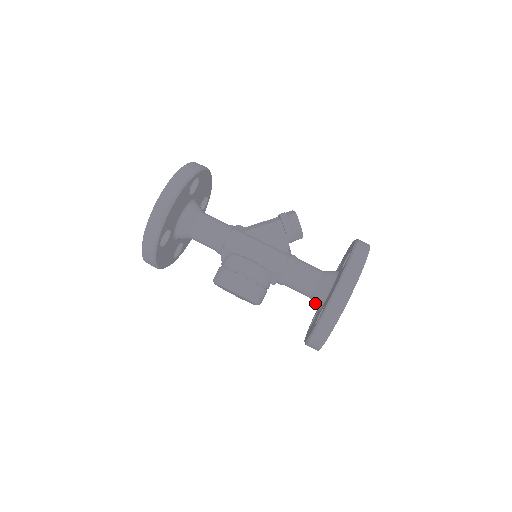
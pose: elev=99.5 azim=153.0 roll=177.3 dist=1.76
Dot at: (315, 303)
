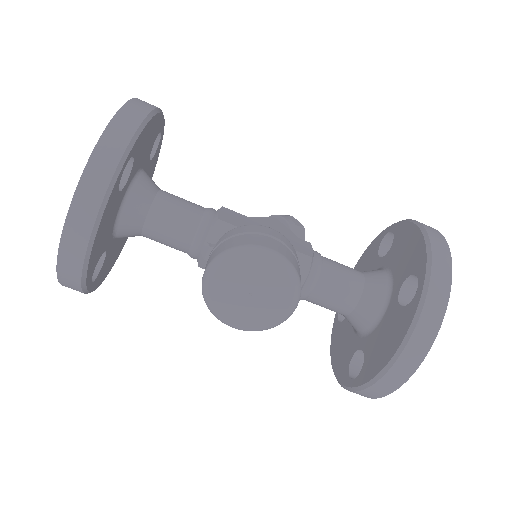
Dot at: (370, 307)
